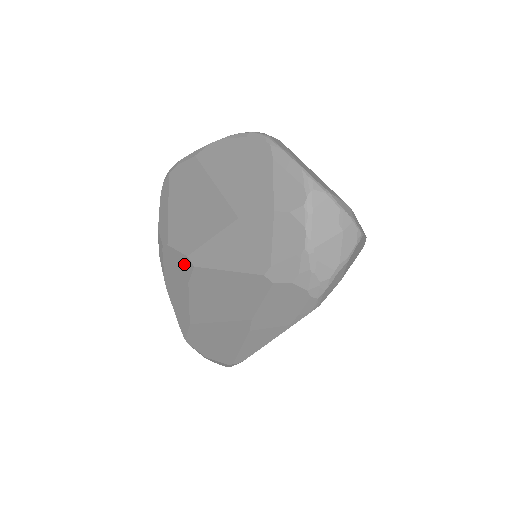
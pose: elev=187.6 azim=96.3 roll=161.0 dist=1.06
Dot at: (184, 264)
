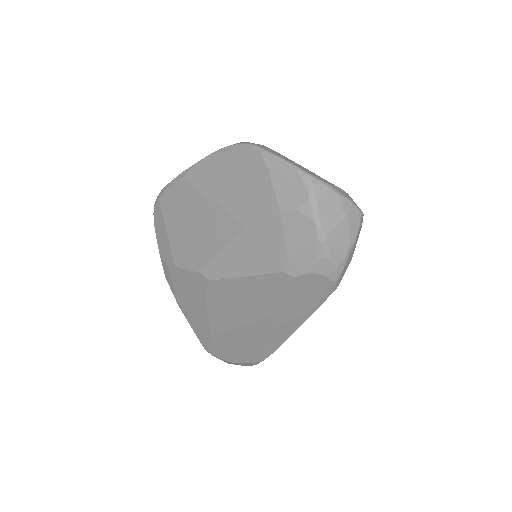
Dot at: (197, 281)
